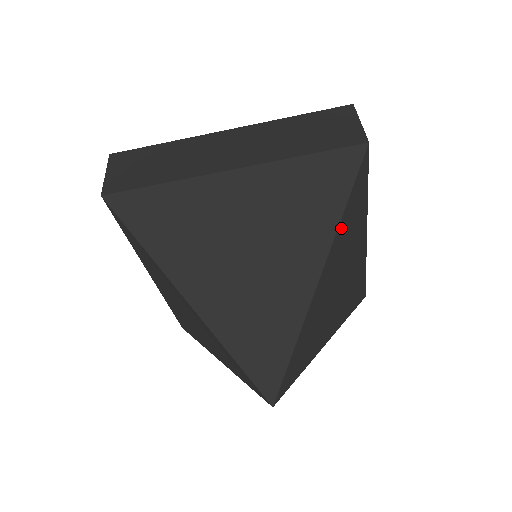
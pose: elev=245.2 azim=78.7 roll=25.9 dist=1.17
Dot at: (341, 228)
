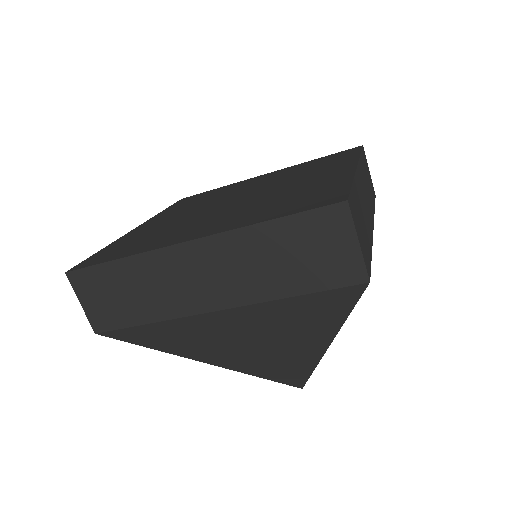
Dot at: occluded
